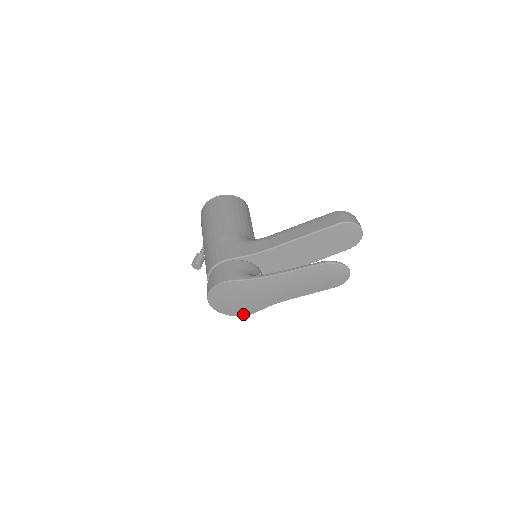
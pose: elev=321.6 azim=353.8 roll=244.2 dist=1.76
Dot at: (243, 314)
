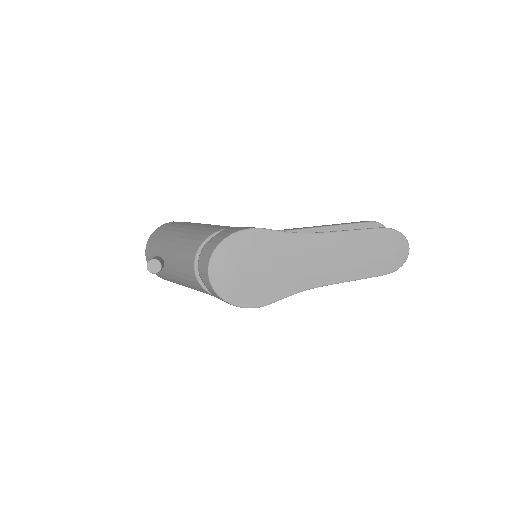
Dot at: (251, 303)
